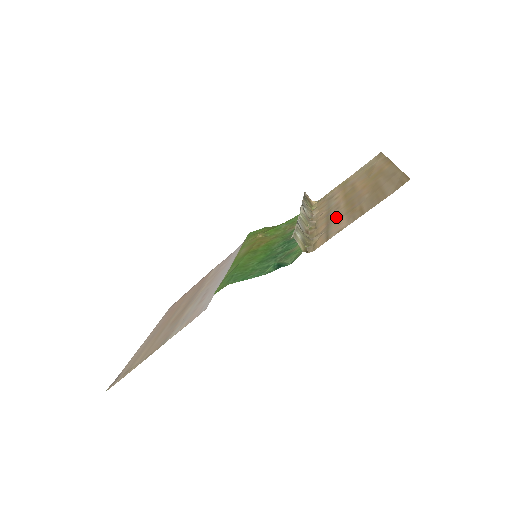
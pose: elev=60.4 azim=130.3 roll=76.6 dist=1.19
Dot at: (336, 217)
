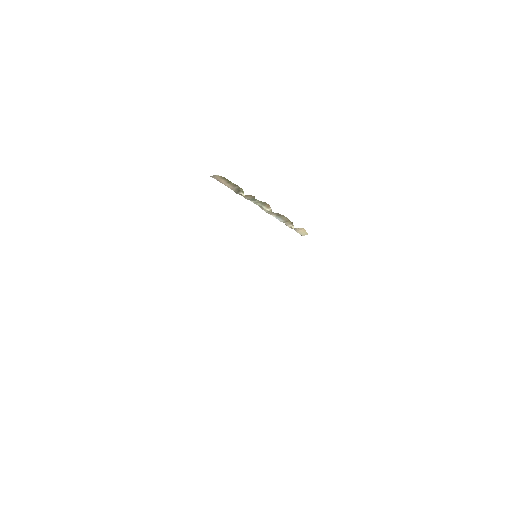
Dot at: occluded
